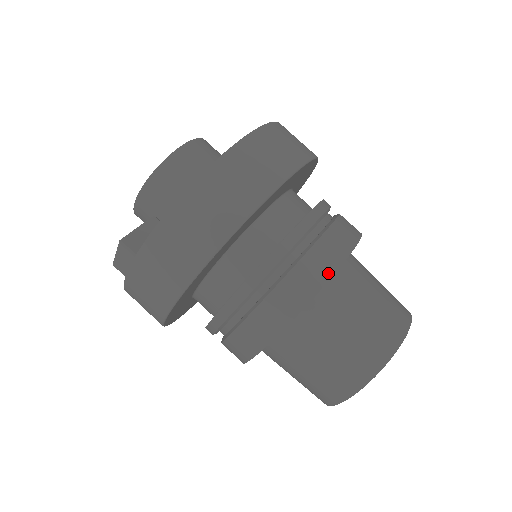
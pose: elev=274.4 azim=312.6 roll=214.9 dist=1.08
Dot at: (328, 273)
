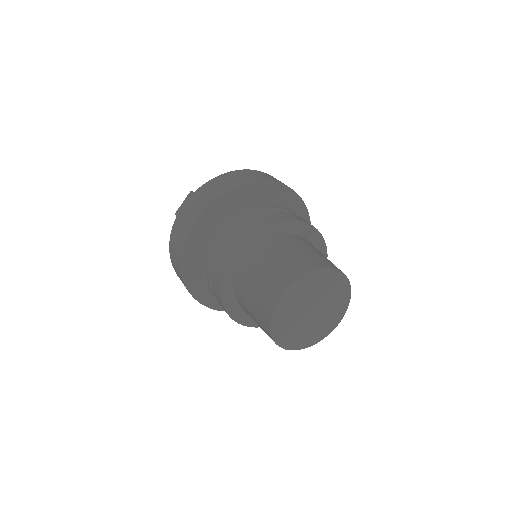
Dot at: (299, 219)
